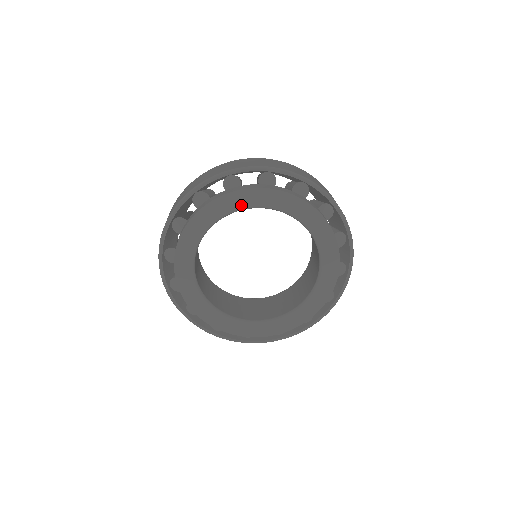
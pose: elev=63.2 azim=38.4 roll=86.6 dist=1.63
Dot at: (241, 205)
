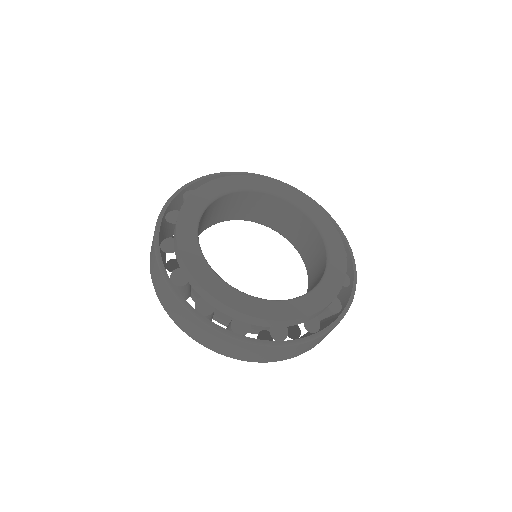
Dot at: (232, 187)
